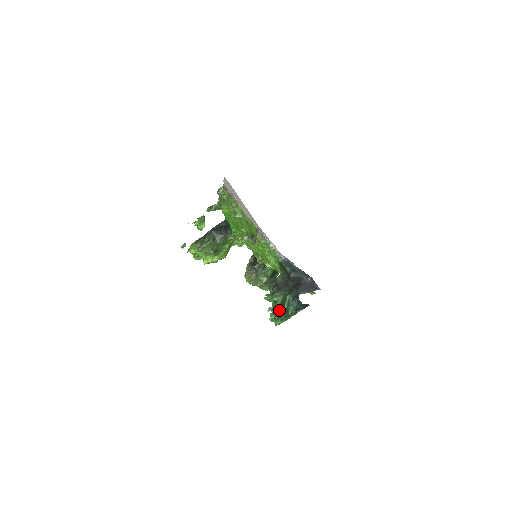
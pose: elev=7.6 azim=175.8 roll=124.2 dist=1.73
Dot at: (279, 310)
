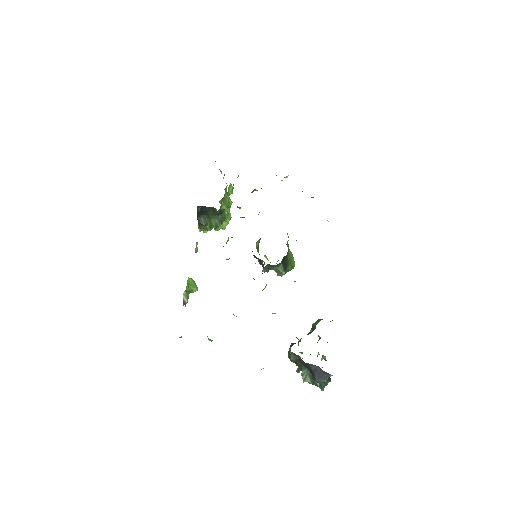
Dot at: occluded
